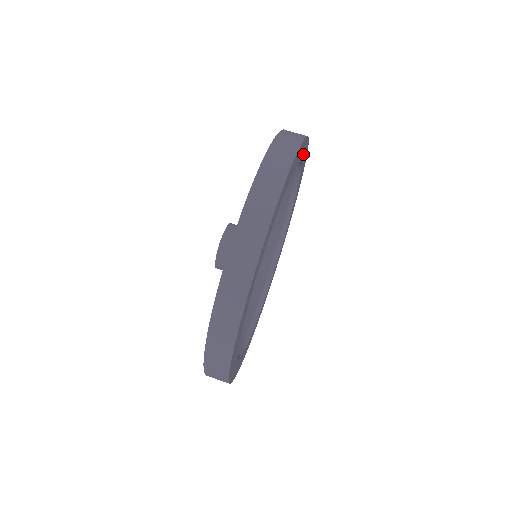
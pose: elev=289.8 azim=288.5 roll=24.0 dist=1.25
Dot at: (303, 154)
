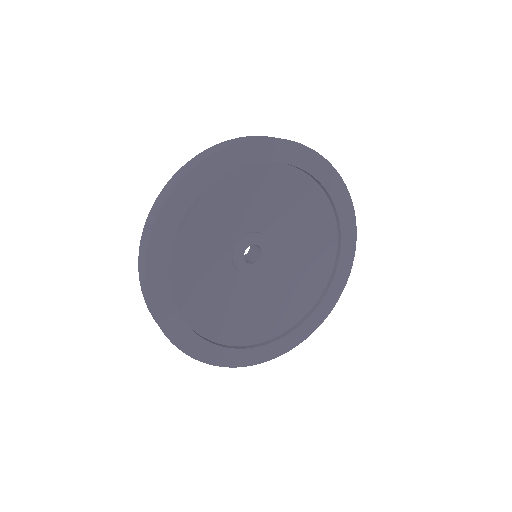
Dot at: (340, 273)
